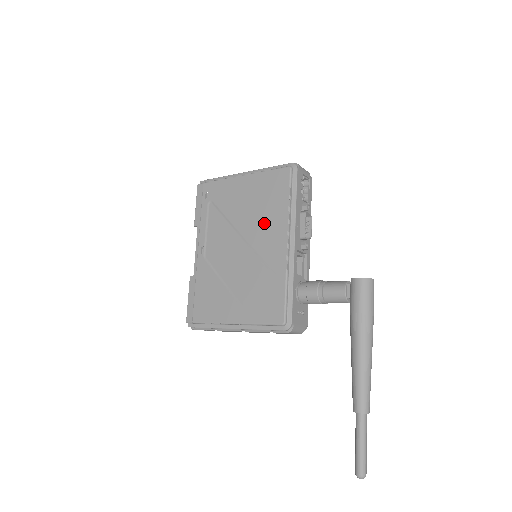
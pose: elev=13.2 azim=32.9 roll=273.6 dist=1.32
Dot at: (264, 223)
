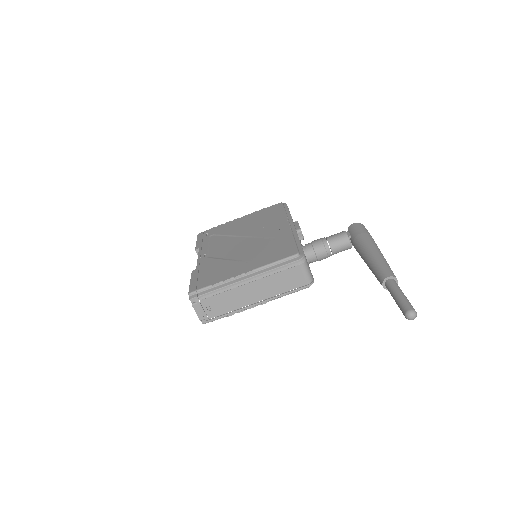
Dot at: (265, 225)
